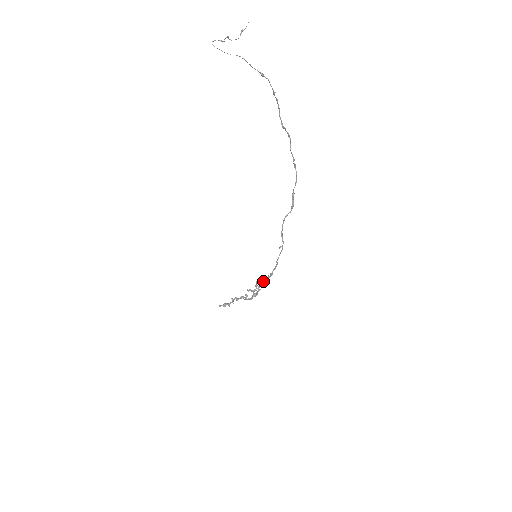
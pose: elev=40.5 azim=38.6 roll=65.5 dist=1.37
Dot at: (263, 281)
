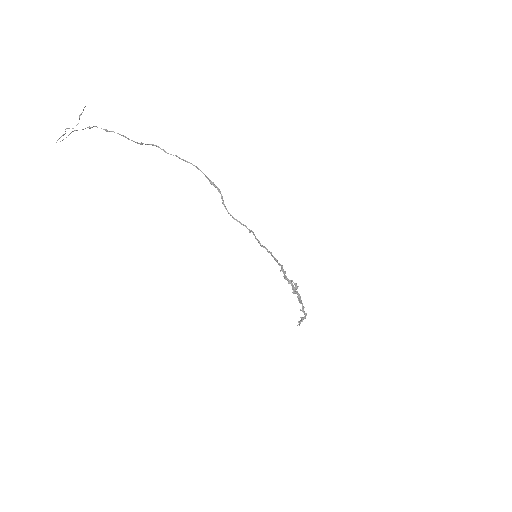
Dot at: (283, 273)
